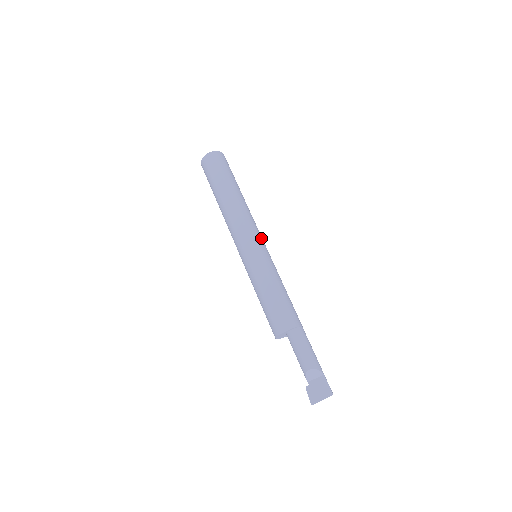
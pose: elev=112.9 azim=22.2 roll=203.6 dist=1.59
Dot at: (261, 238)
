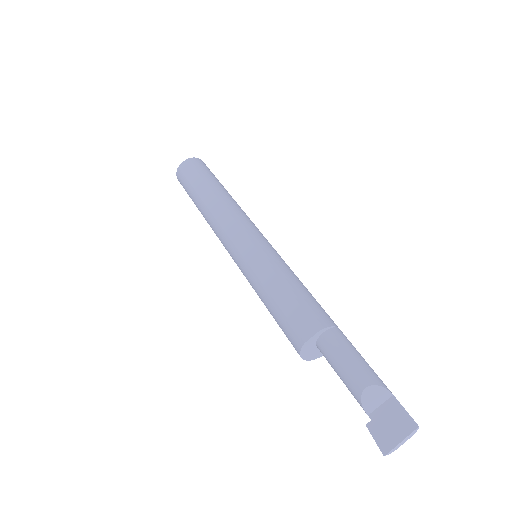
Dot at: (260, 232)
